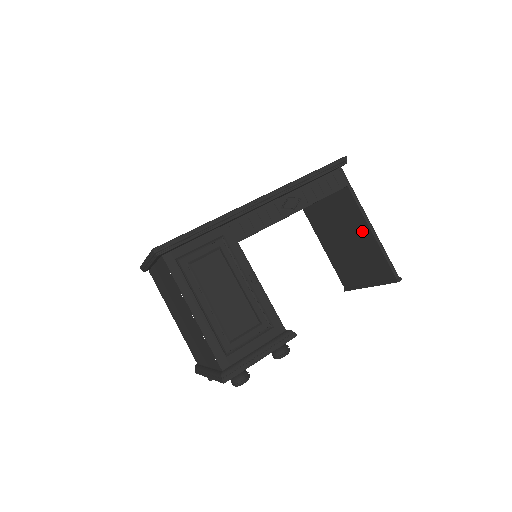
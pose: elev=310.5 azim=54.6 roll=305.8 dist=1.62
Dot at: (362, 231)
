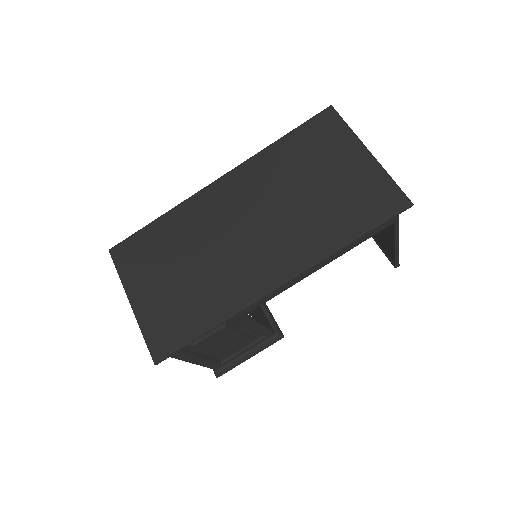
Dot at: (385, 233)
